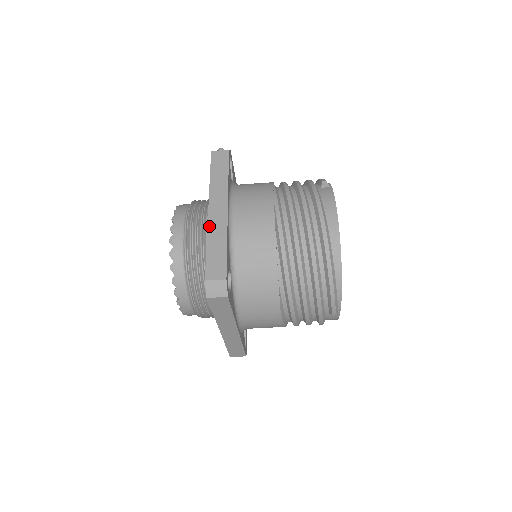
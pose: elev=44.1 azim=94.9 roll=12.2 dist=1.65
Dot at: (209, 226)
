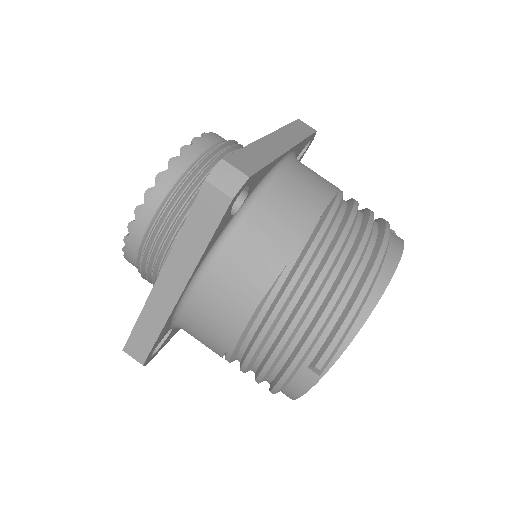
Dot at: (260, 140)
